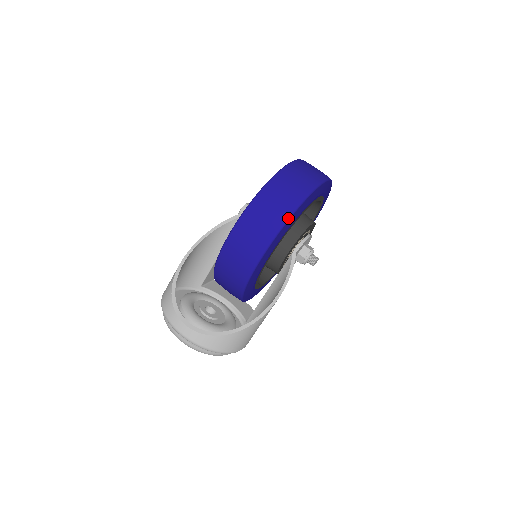
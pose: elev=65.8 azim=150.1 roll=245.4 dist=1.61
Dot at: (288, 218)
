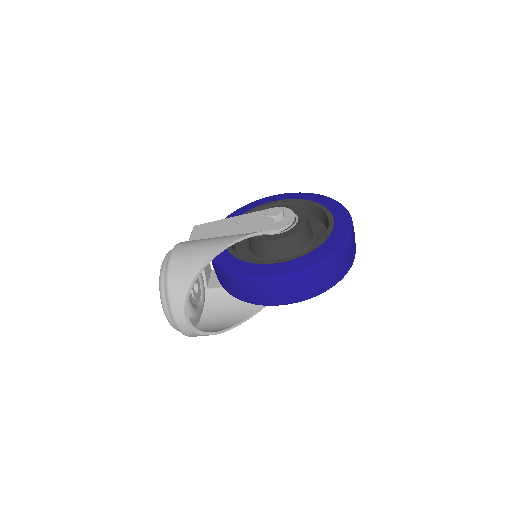
Dot at: occluded
